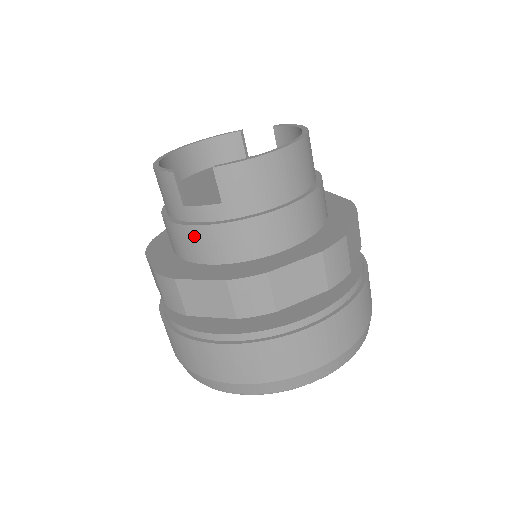
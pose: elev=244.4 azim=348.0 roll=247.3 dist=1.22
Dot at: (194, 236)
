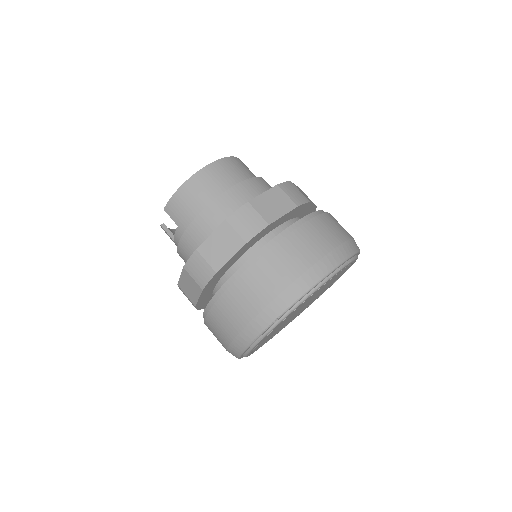
Dot at: (182, 255)
